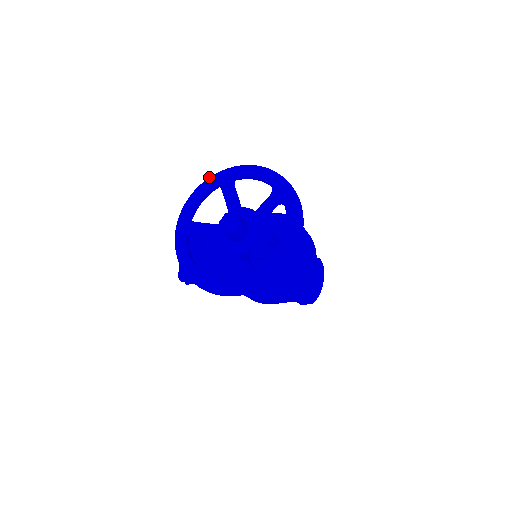
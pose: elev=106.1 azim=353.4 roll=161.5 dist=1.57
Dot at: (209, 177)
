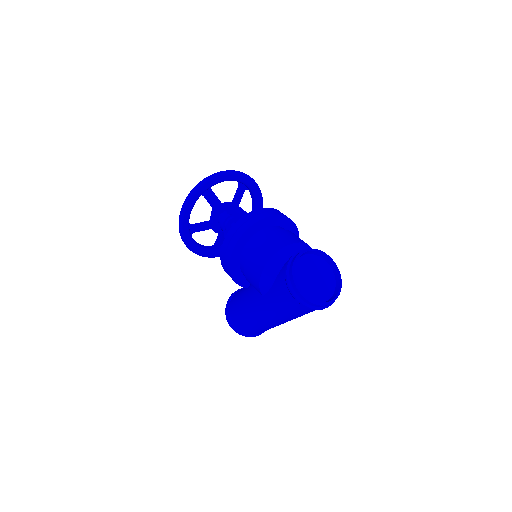
Dot at: occluded
